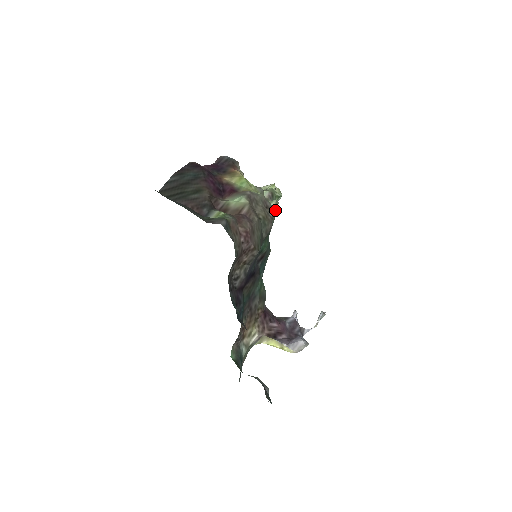
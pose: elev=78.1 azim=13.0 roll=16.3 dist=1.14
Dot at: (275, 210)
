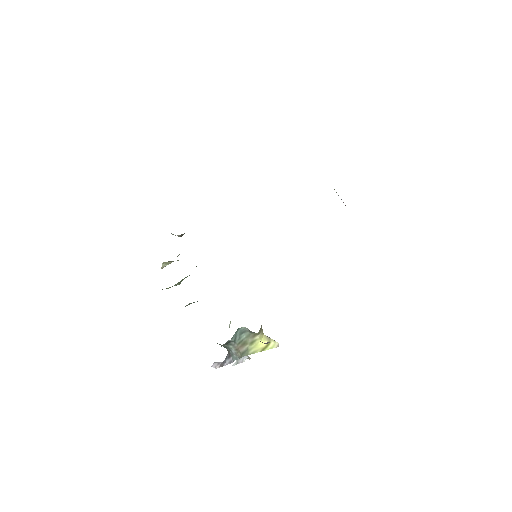
Dot at: occluded
